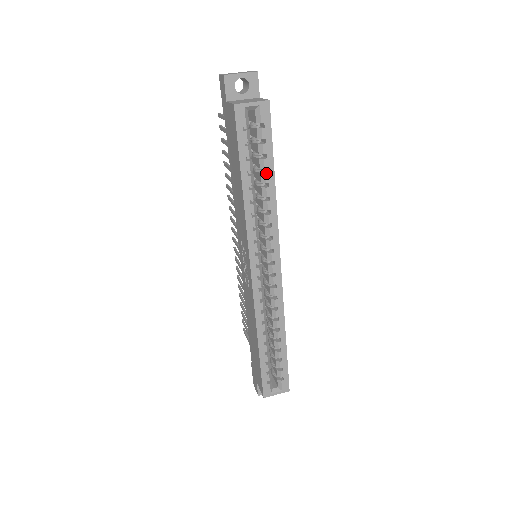
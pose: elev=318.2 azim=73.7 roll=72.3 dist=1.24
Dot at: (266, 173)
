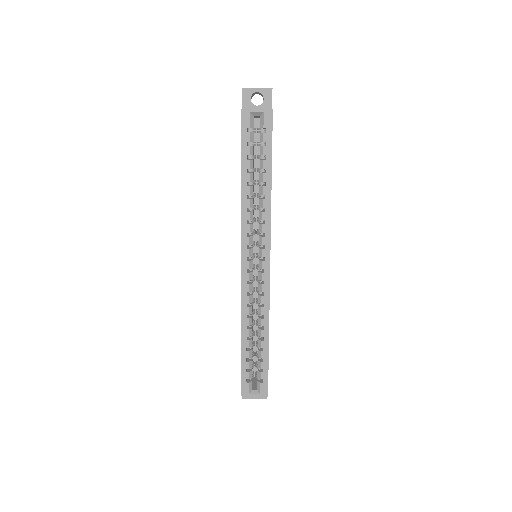
Dot at: (264, 173)
